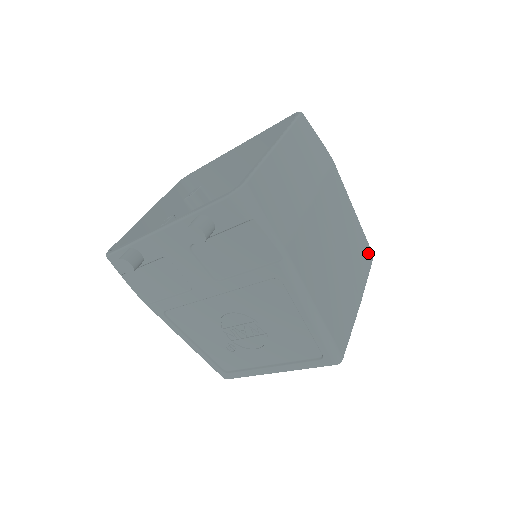
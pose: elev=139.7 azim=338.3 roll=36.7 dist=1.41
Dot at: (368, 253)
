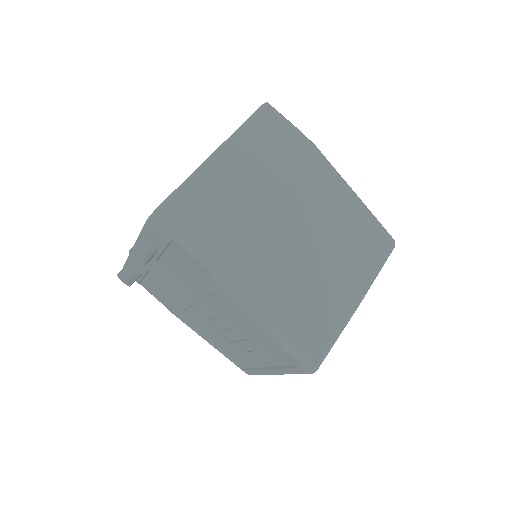
Dot at: (382, 241)
